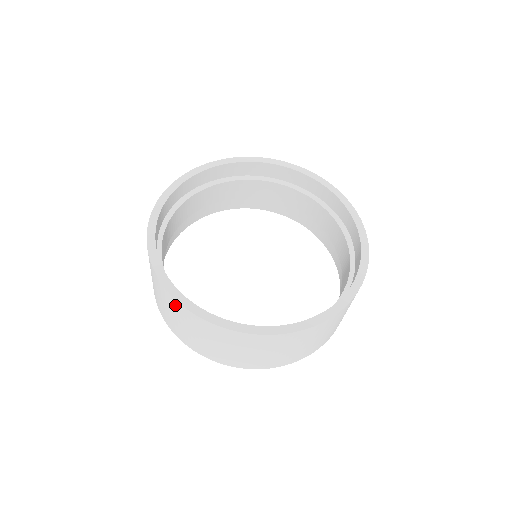
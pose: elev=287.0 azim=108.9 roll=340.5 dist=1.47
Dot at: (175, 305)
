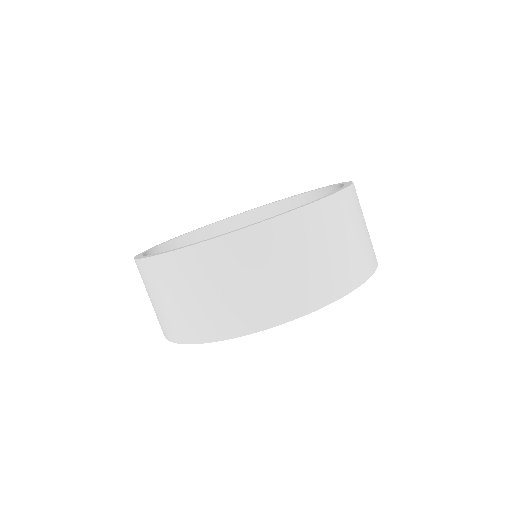
Dot at: (261, 238)
